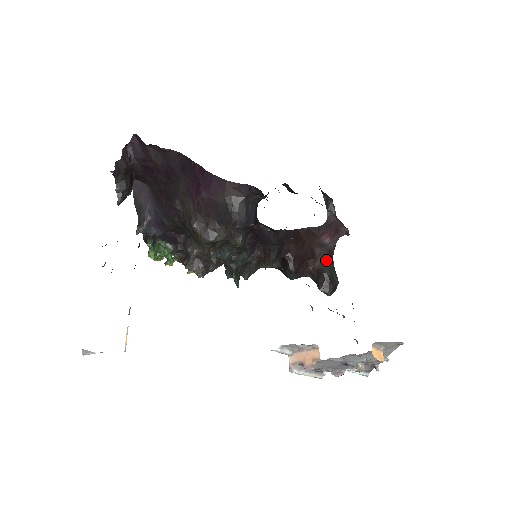
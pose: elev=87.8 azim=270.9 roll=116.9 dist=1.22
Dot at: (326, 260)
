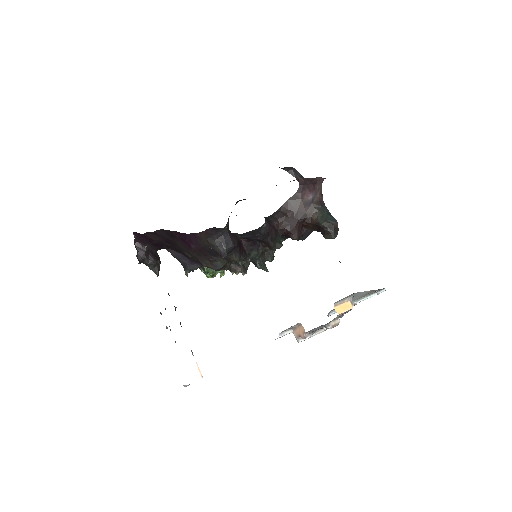
Dot at: (318, 212)
